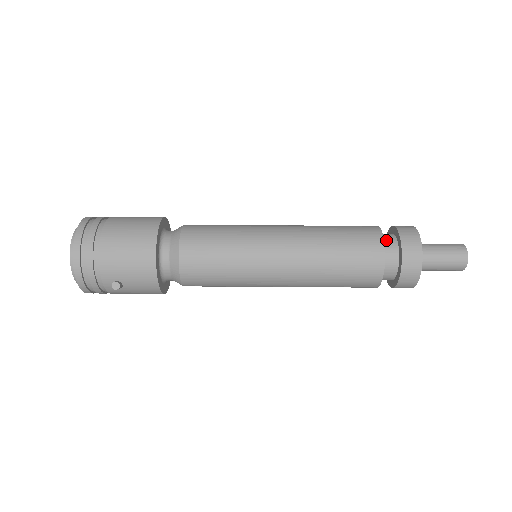
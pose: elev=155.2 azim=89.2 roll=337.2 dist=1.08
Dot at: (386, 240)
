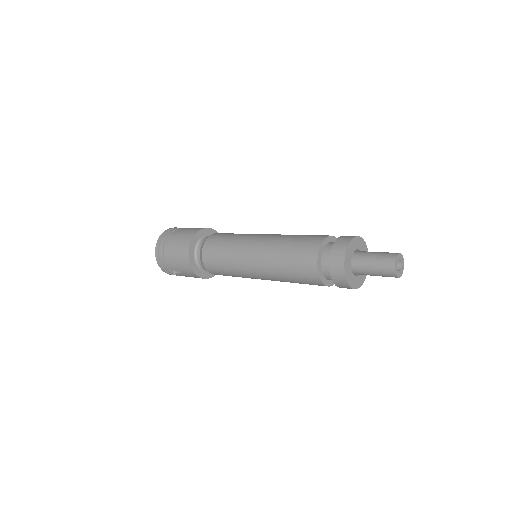
Dot at: (327, 249)
